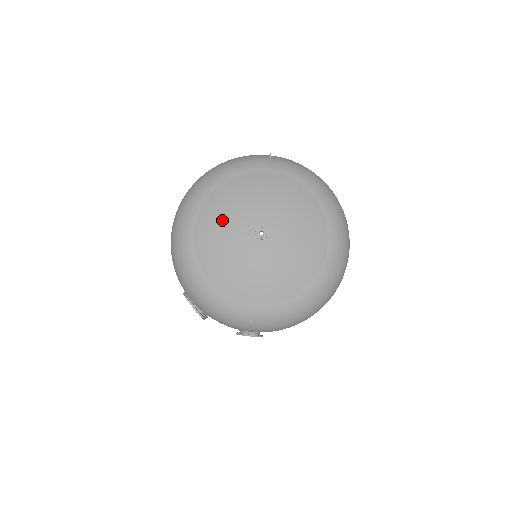
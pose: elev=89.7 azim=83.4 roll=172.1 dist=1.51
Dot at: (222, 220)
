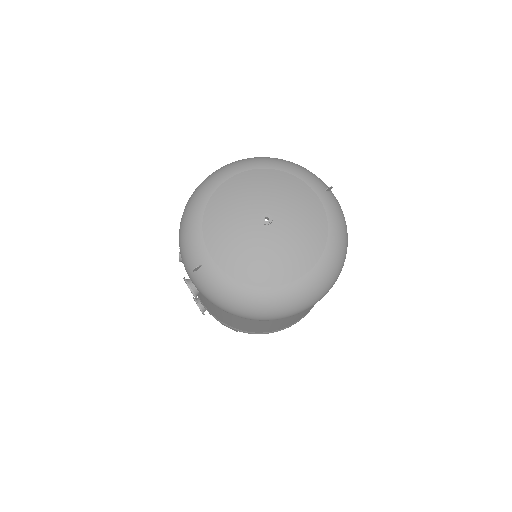
Dot at: (253, 188)
